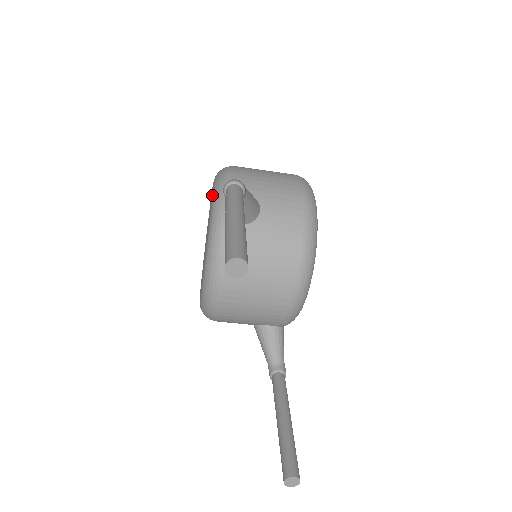
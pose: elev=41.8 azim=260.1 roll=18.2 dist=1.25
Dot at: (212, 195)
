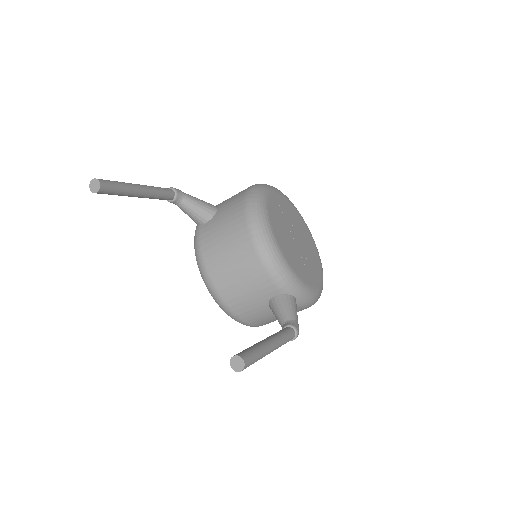
Dot at: occluded
